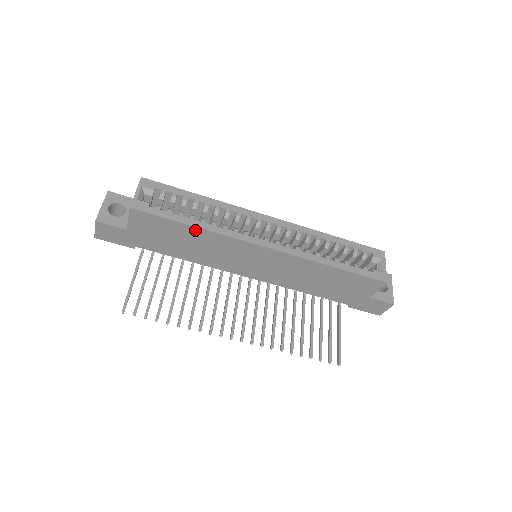
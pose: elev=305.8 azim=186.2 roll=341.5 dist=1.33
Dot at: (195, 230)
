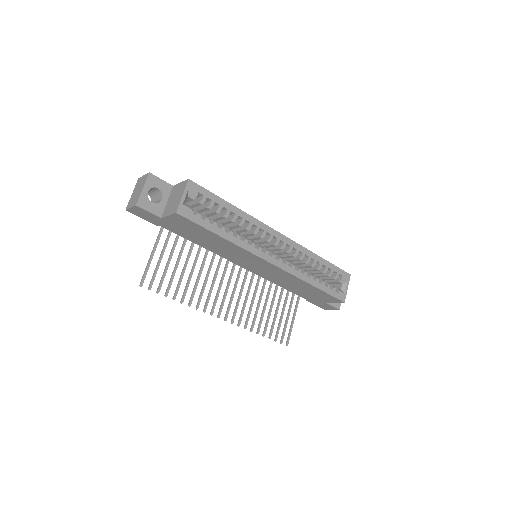
Dot at: (222, 239)
